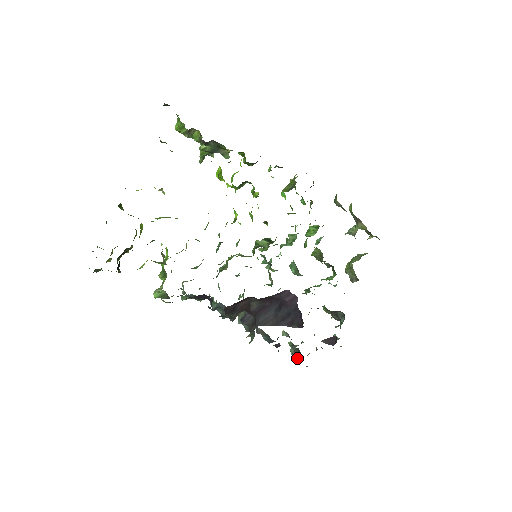
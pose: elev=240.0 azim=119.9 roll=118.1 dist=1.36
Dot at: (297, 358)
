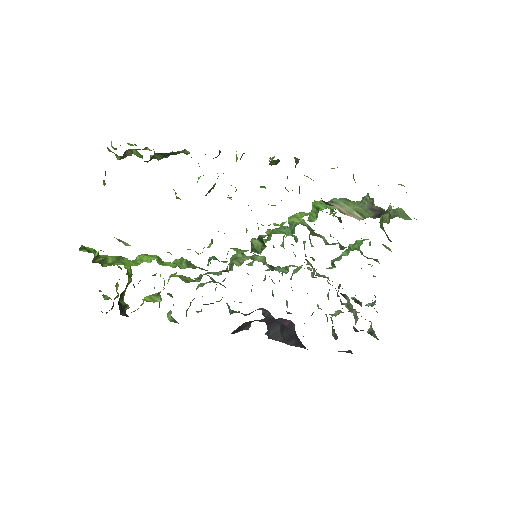
Dot at: (334, 335)
